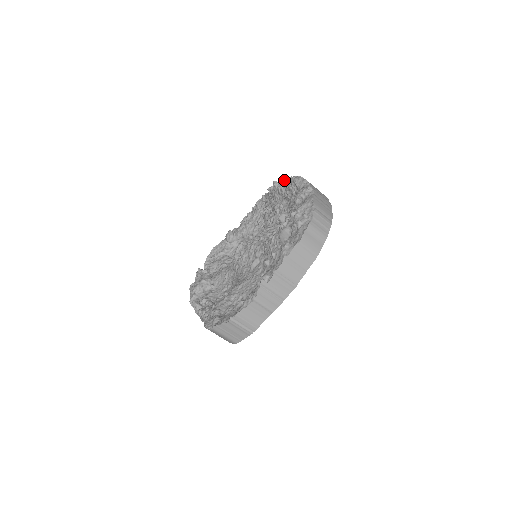
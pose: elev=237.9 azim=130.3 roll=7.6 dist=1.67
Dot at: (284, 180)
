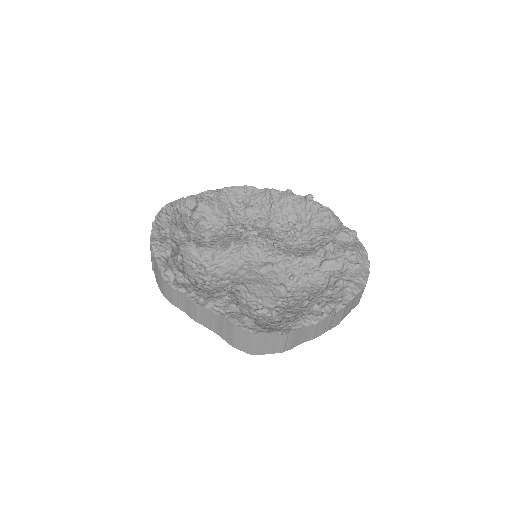
Dot at: (311, 200)
